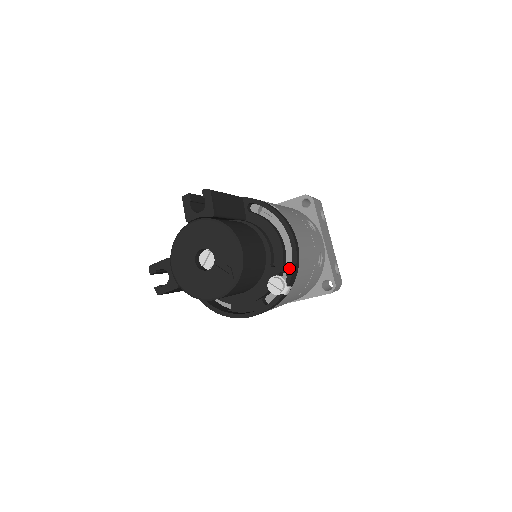
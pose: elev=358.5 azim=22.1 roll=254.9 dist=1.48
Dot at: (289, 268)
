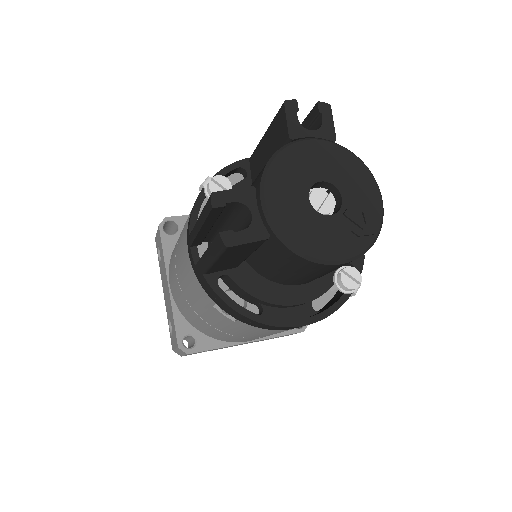
Dot at: (359, 259)
